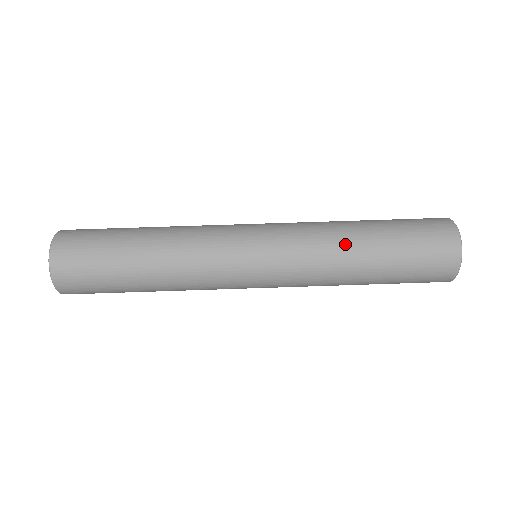
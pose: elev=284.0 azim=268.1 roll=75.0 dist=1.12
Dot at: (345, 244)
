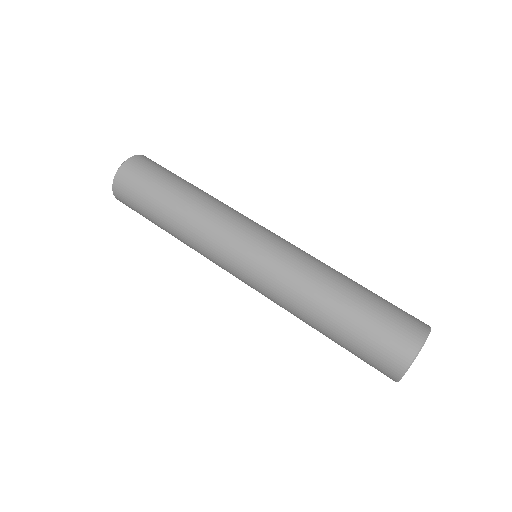
Dot at: (312, 299)
